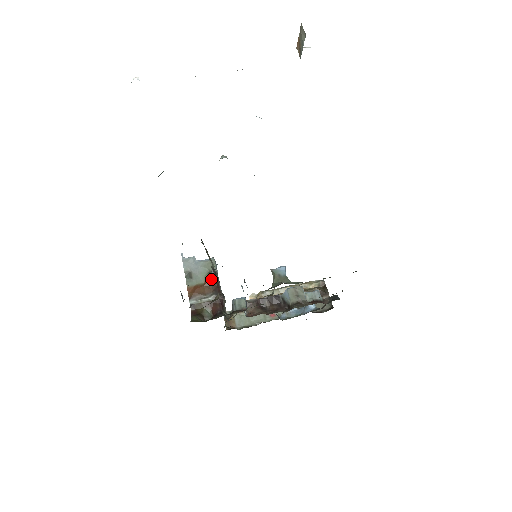
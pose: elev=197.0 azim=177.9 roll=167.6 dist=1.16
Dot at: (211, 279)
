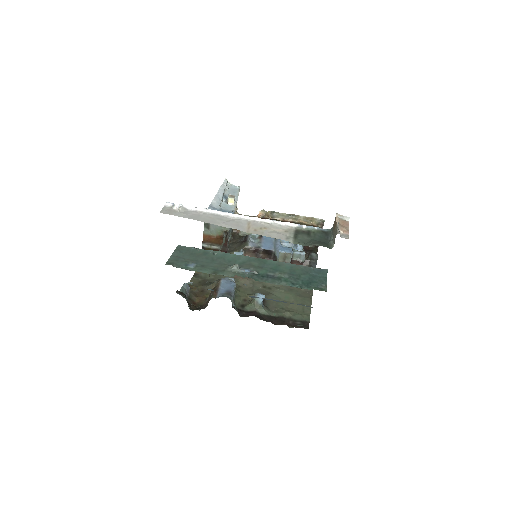
Dot at: (222, 237)
